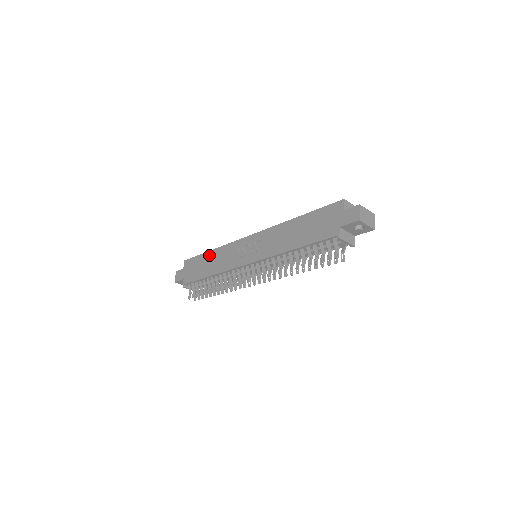
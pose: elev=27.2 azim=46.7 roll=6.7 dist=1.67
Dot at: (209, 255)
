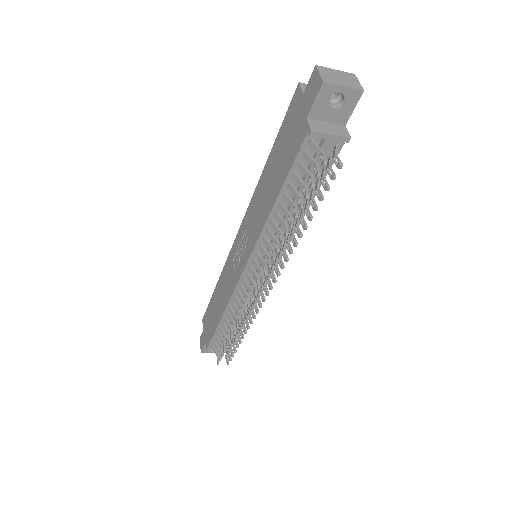
Dot at: (215, 293)
